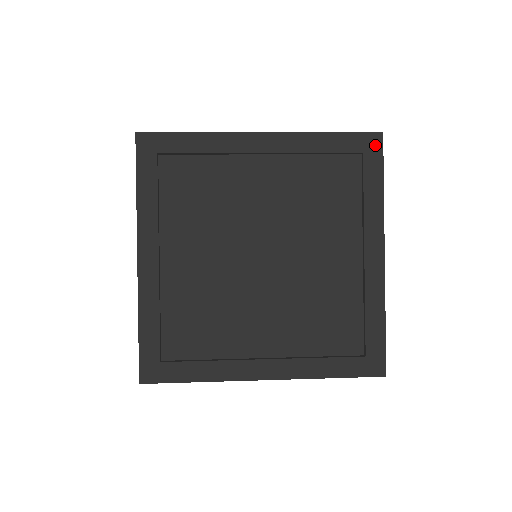
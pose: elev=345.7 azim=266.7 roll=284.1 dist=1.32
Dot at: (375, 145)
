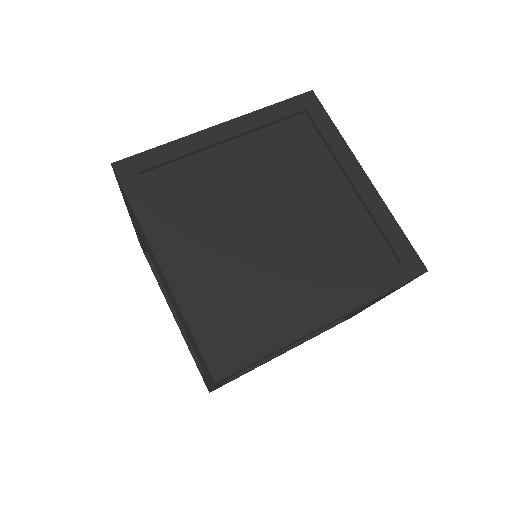
Dot at: occluded
